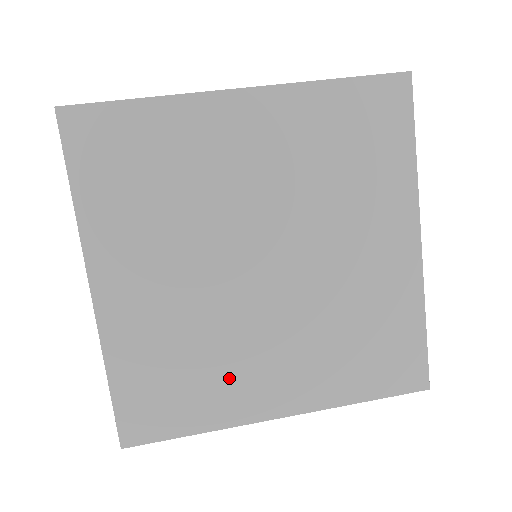
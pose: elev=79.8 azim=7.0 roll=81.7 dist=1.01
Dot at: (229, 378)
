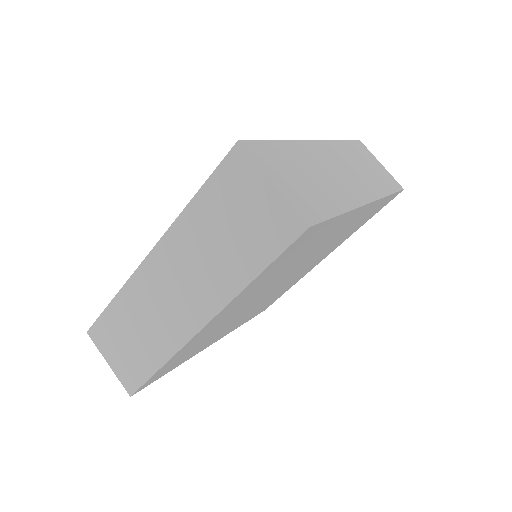
Dot at: (211, 339)
